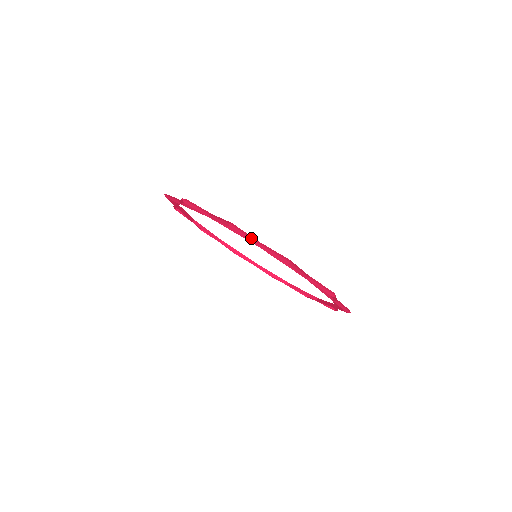
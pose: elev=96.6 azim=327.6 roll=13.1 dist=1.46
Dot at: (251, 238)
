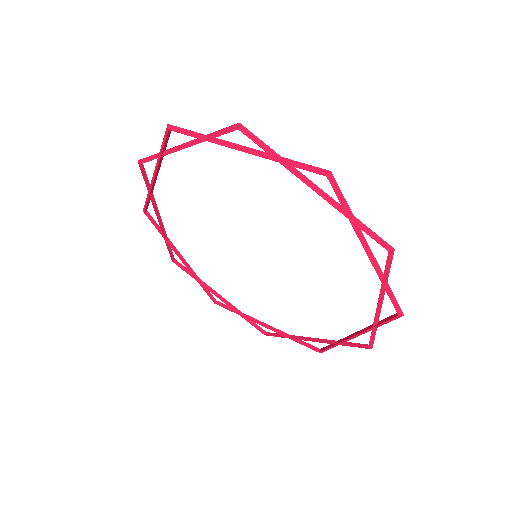
Dot at: (347, 203)
